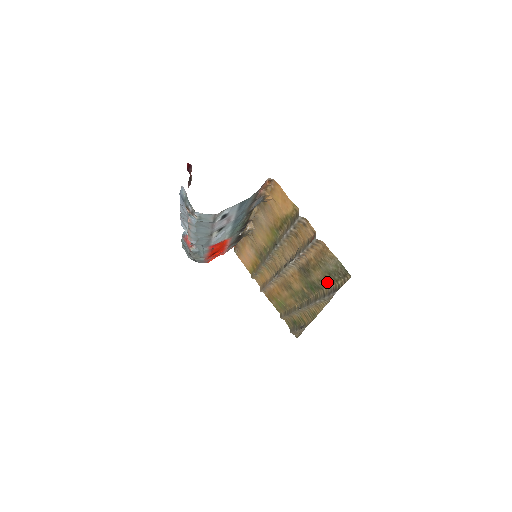
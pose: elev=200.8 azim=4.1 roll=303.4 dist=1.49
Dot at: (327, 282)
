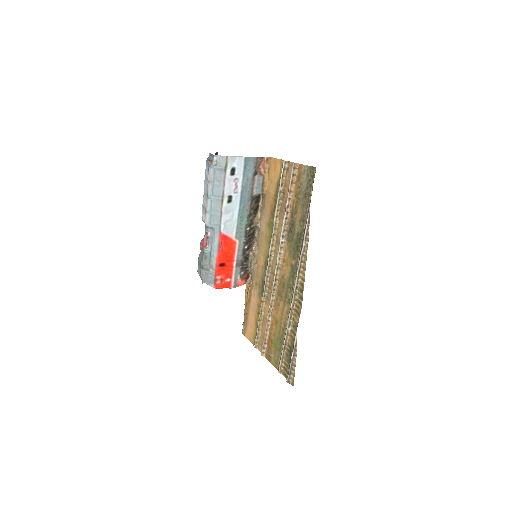
Dot at: (305, 211)
